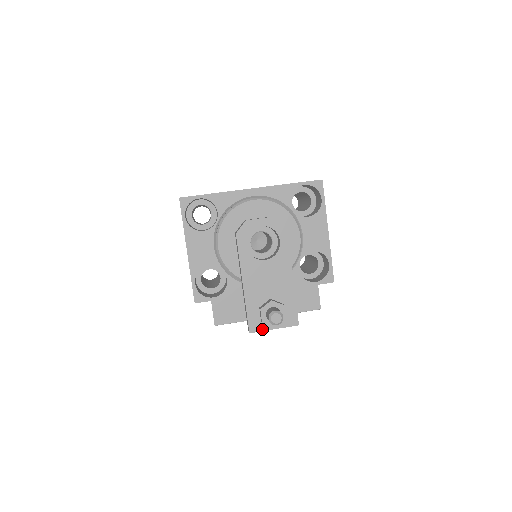
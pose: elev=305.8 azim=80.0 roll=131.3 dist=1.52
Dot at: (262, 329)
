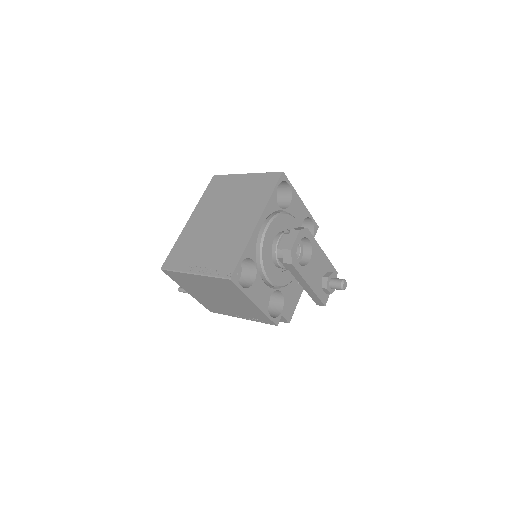
Dot at: (328, 297)
